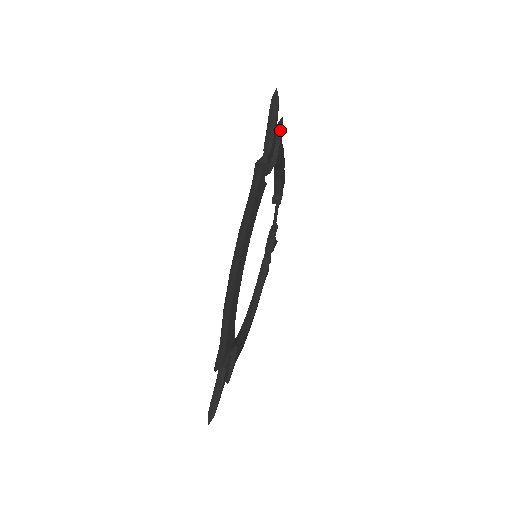
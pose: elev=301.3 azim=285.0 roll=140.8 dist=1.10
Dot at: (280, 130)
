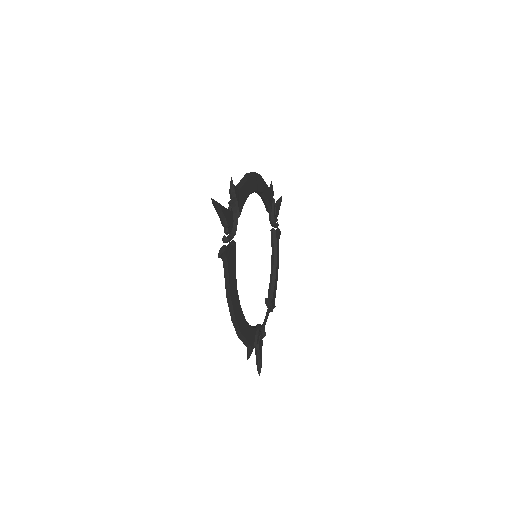
Dot at: occluded
